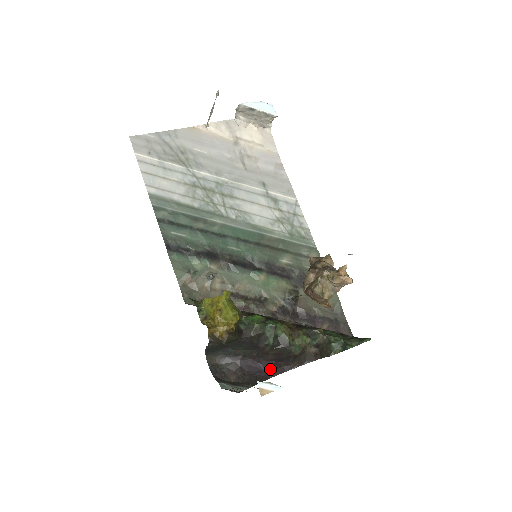
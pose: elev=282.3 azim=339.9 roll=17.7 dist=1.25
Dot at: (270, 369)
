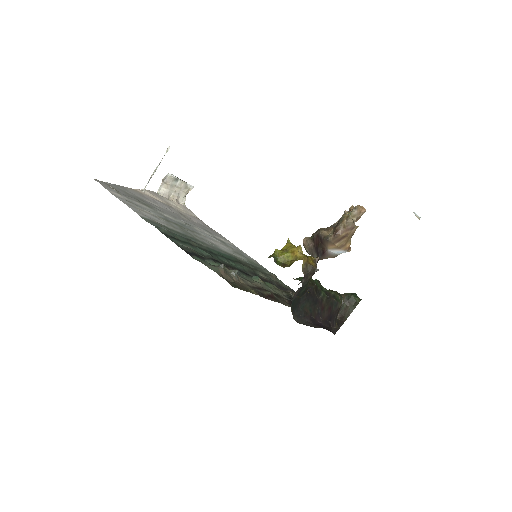
Dot at: (329, 328)
